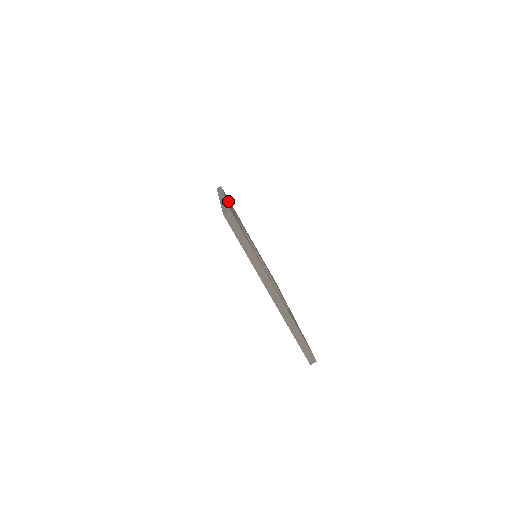
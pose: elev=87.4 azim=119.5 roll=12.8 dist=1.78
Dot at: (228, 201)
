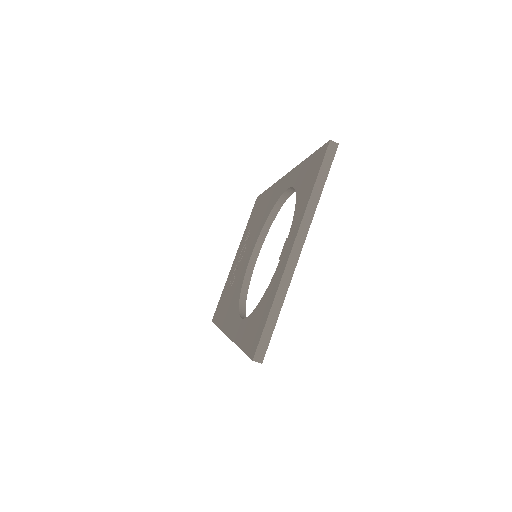
Dot at: occluded
